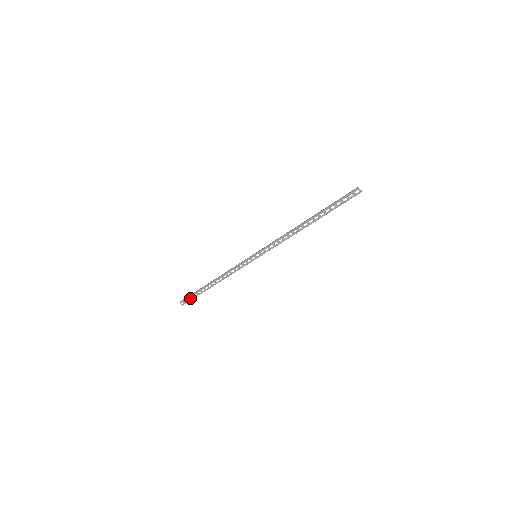
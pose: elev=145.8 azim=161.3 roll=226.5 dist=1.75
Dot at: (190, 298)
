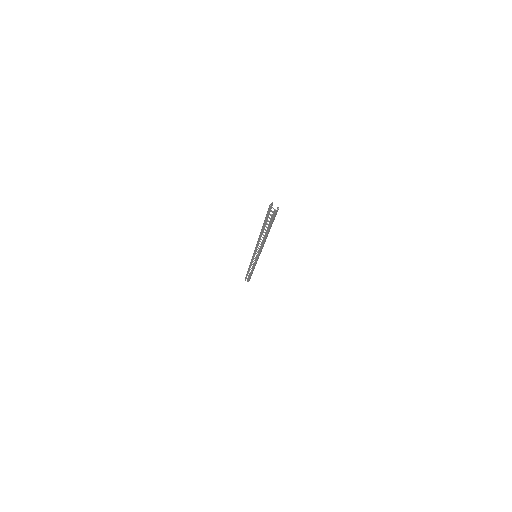
Dot at: (247, 278)
